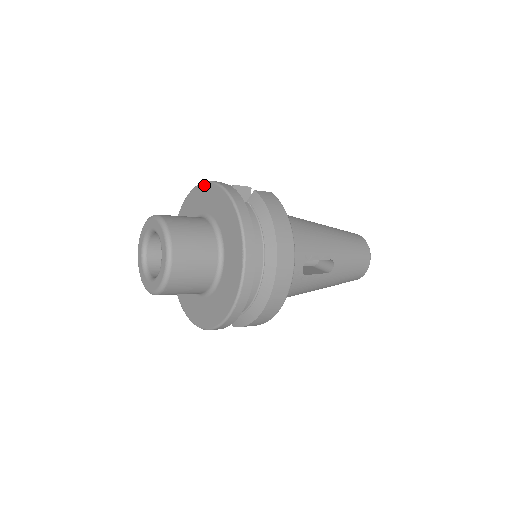
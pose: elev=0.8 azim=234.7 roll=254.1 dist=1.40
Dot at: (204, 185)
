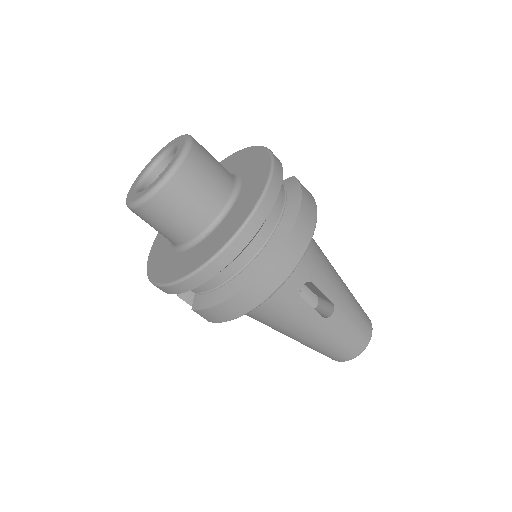
Dot at: (245, 149)
